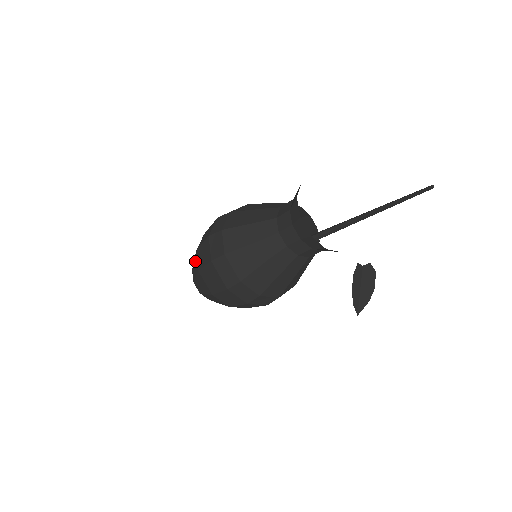
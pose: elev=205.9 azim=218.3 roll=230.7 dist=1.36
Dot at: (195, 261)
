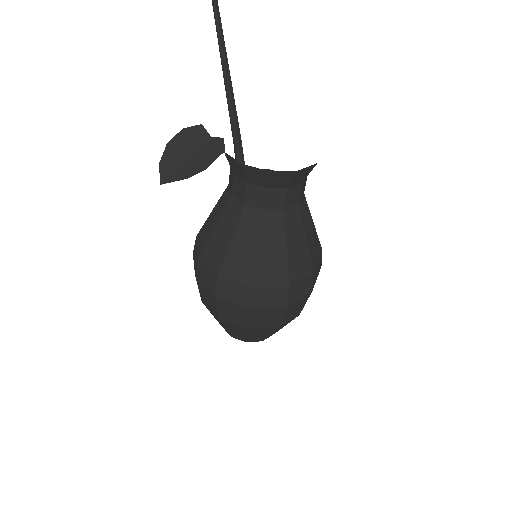
Dot at: occluded
